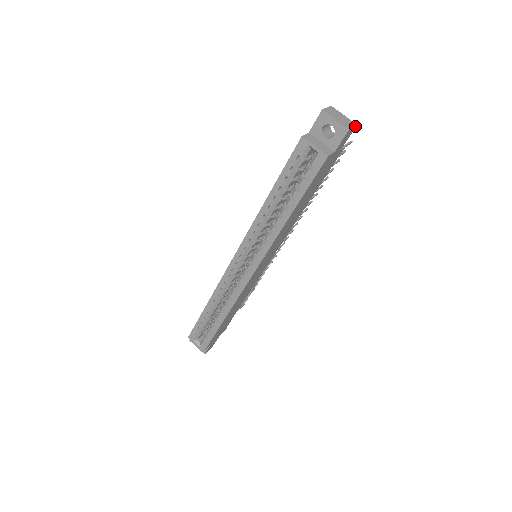
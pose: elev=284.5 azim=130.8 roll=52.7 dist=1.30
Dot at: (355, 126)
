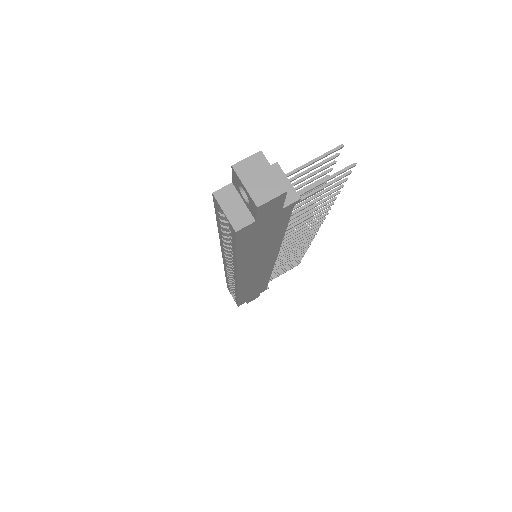
Dot at: (283, 193)
